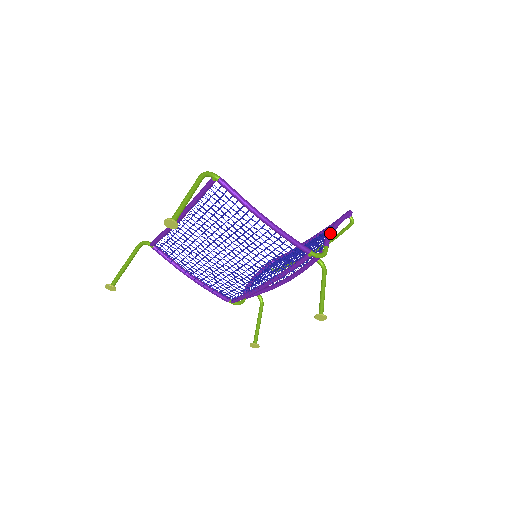
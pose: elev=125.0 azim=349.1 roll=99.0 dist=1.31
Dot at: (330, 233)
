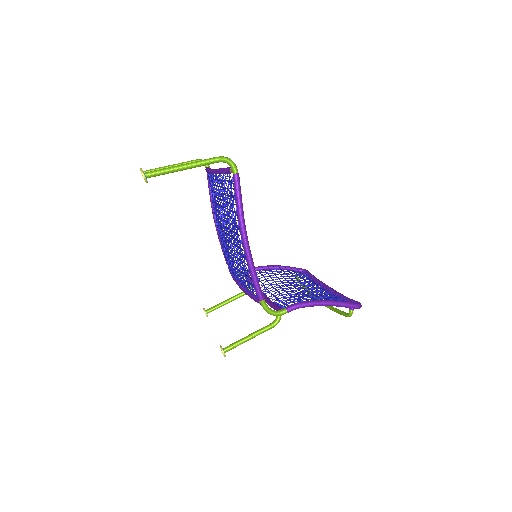
Dot at: (305, 304)
